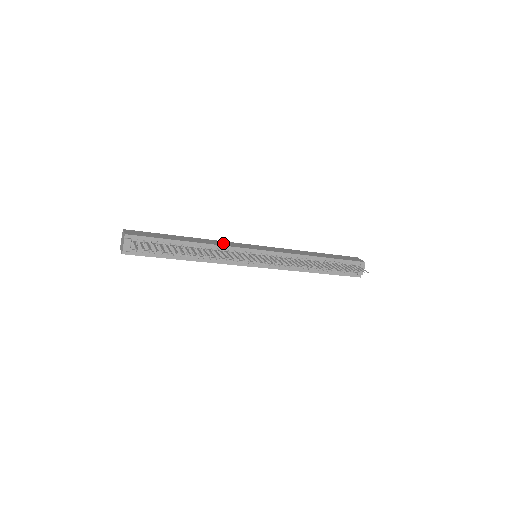
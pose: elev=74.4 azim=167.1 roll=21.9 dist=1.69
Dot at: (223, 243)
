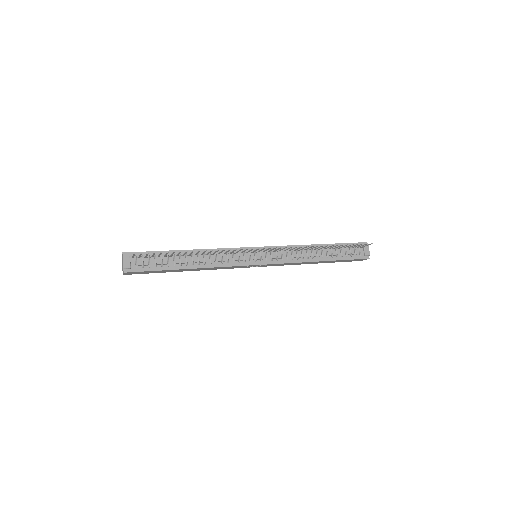
Dot at: occluded
